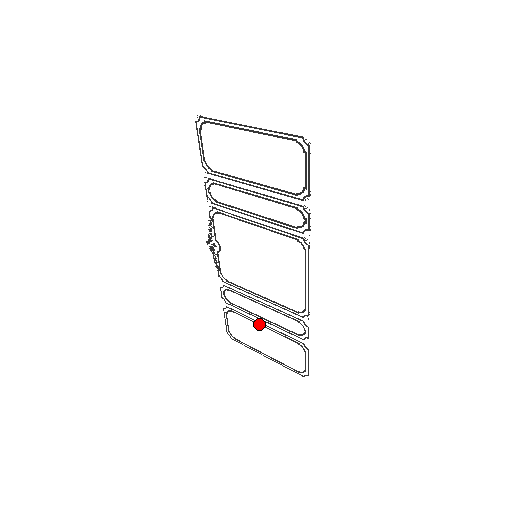
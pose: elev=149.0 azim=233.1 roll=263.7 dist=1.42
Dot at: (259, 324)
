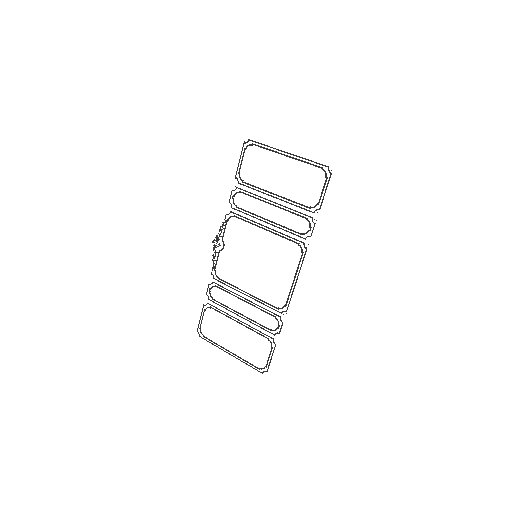
Dot at: (235, 320)
